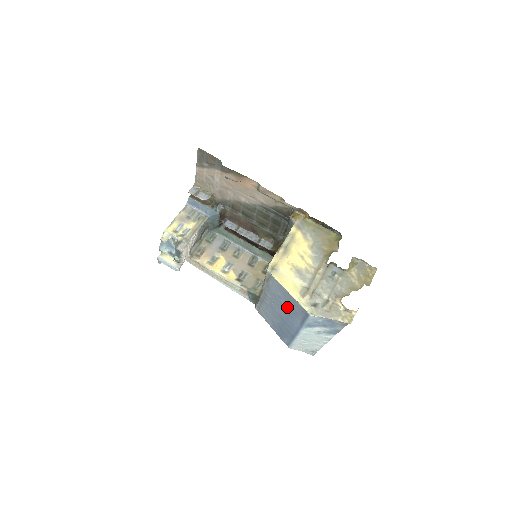
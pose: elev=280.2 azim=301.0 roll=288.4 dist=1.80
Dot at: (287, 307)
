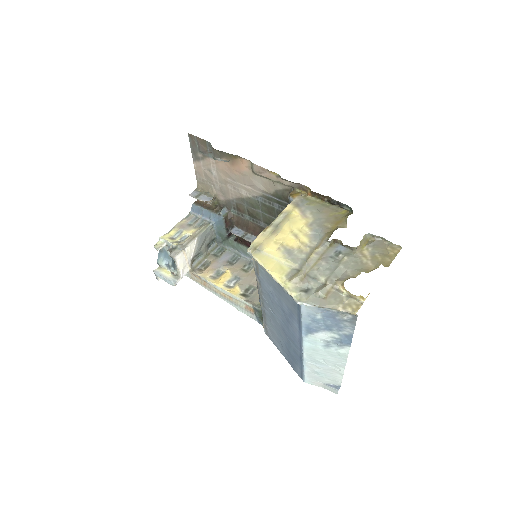
Dot at: (282, 307)
